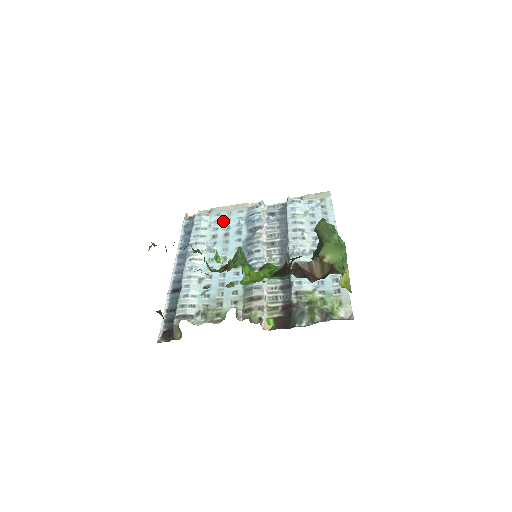
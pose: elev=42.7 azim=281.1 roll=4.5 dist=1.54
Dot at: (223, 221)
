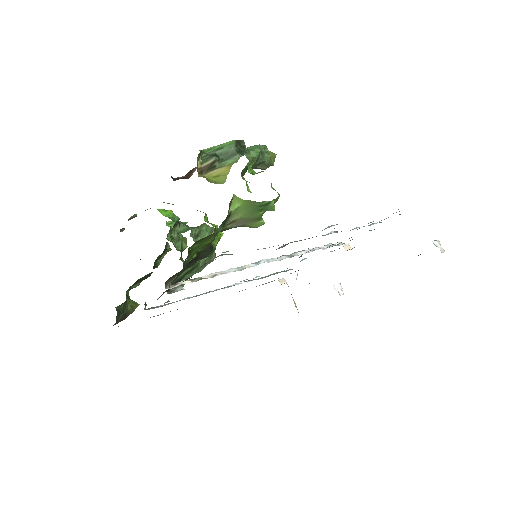
Dot at: occluded
